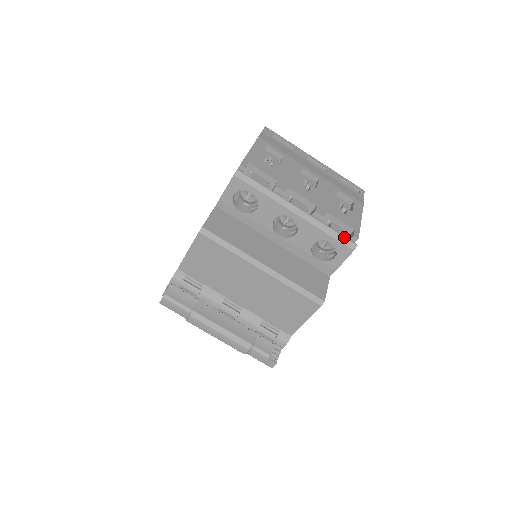
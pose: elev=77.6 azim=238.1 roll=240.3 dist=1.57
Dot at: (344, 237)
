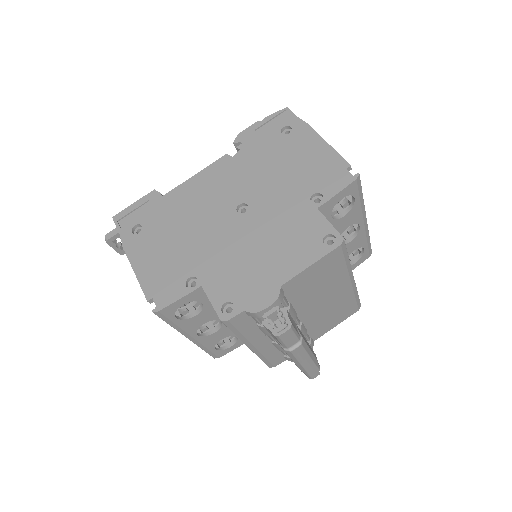
Dot at: occluded
